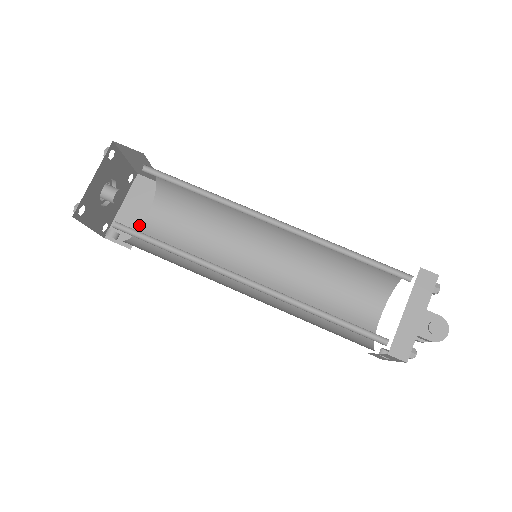
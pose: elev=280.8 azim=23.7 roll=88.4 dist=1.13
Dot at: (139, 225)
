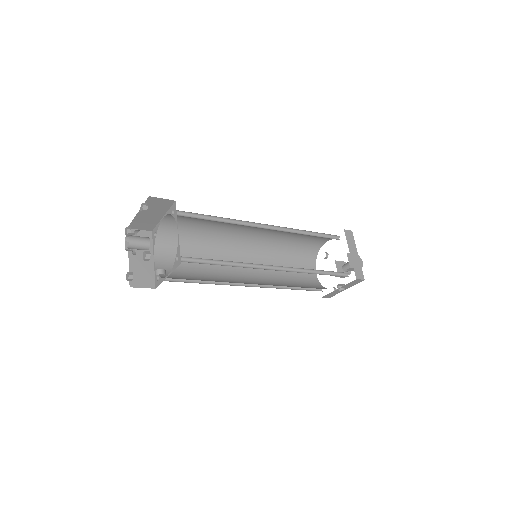
Dot at: (151, 268)
